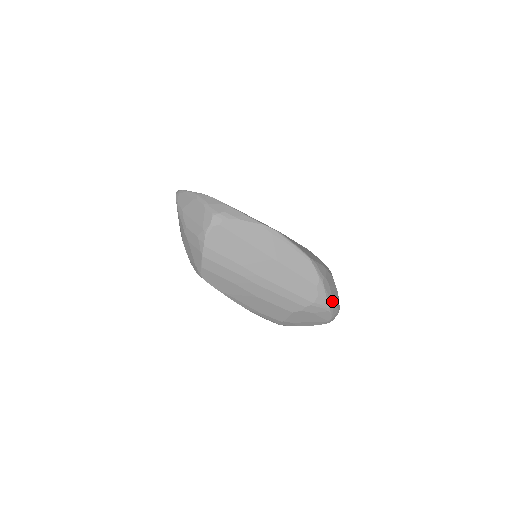
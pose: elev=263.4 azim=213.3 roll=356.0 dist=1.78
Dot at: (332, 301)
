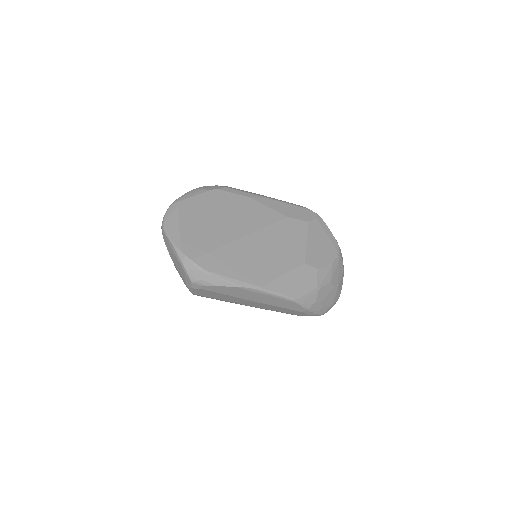
Dot at: (324, 309)
